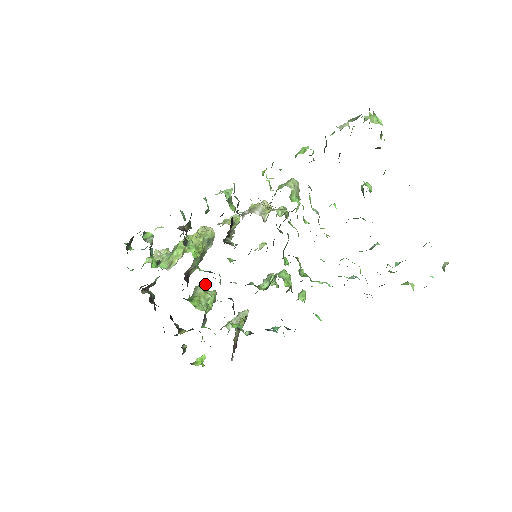
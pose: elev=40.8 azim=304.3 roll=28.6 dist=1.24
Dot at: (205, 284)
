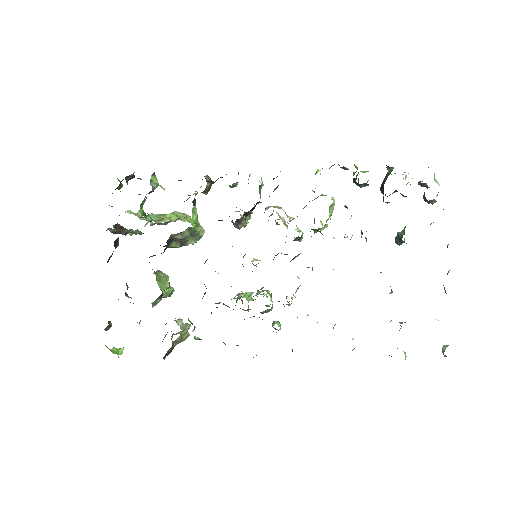
Dot at: (167, 275)
